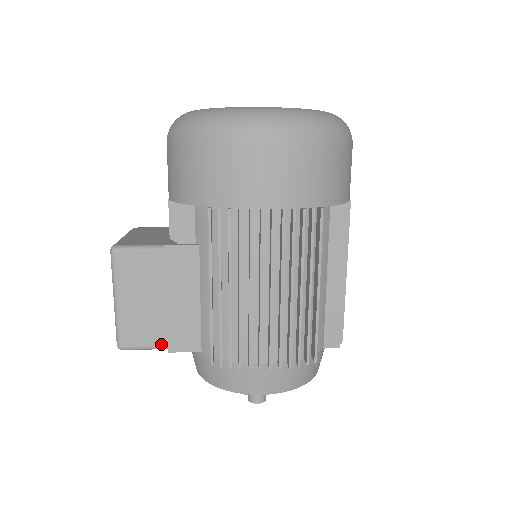
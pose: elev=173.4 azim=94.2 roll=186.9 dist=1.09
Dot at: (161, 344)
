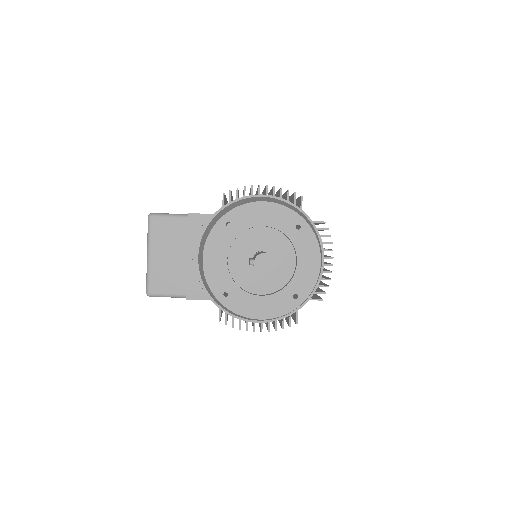
Dot at: (183, 214)
